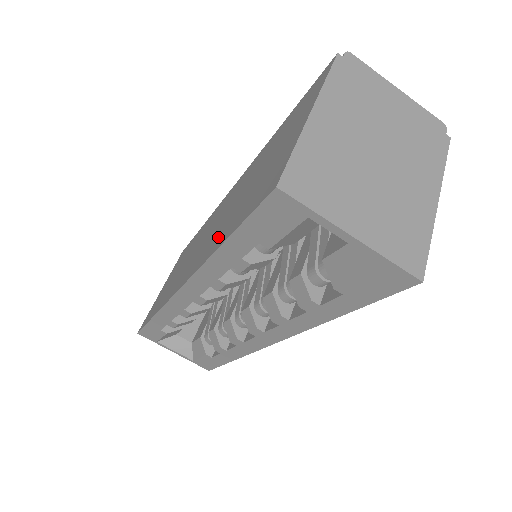
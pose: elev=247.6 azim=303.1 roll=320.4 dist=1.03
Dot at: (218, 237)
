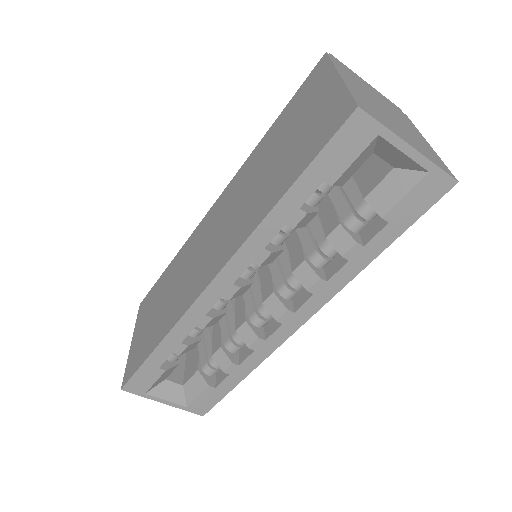
Dot at: (259, 207)
